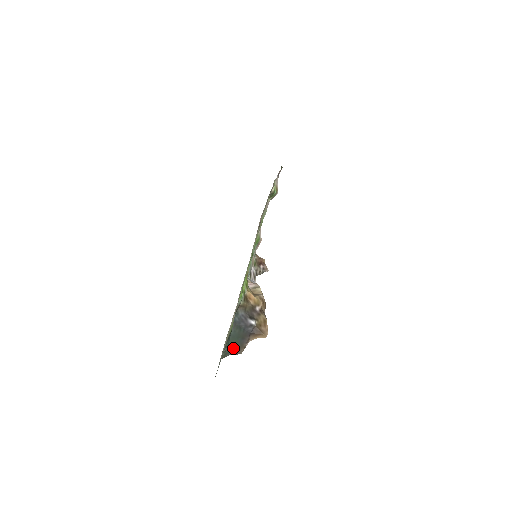
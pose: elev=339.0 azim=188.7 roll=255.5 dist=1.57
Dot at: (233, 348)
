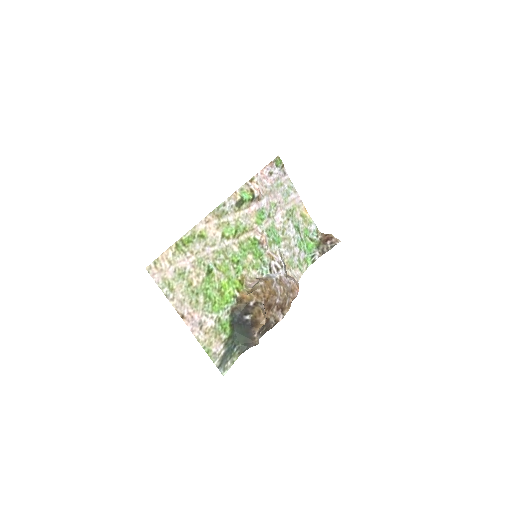
Dot at: (245, 343)
